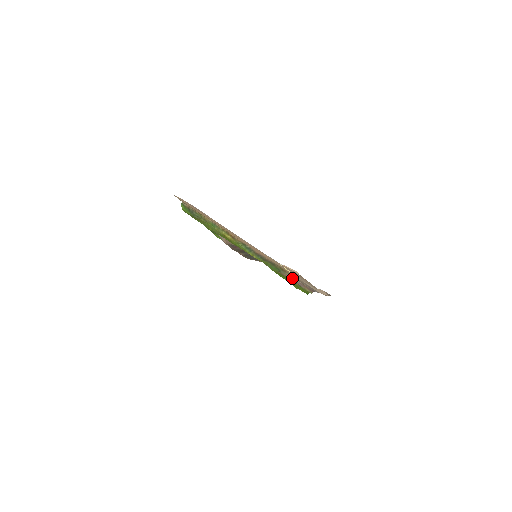
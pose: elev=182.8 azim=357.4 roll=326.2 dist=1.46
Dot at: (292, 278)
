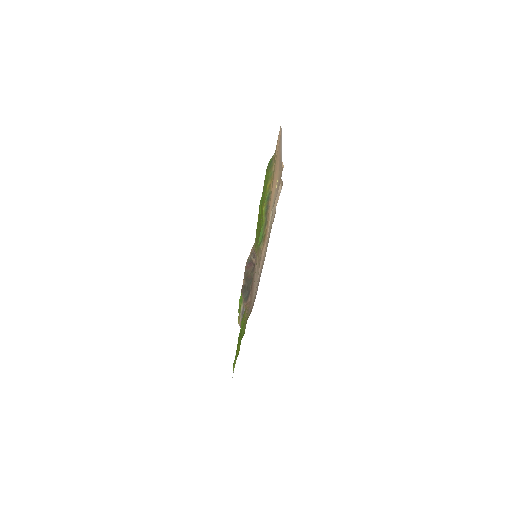
Dot at: occluded
